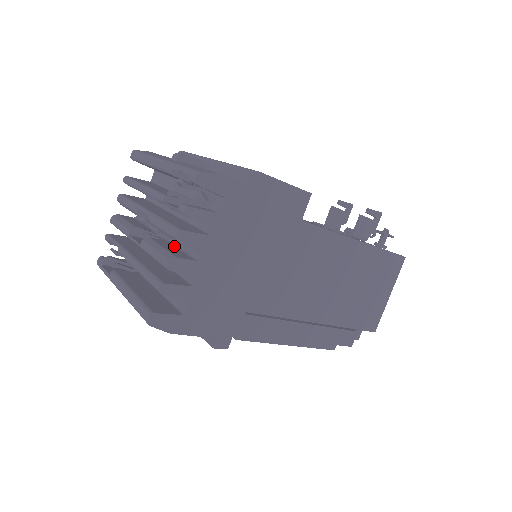
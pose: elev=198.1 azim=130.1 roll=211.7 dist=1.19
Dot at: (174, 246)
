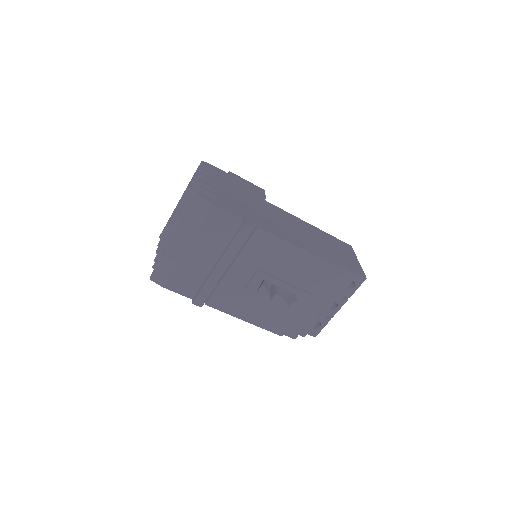
Dot at: occluded
